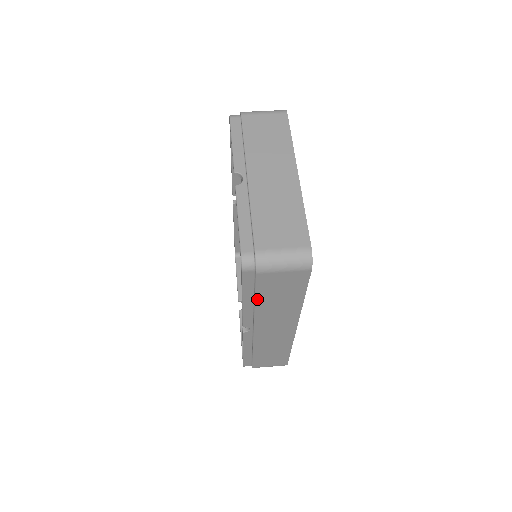
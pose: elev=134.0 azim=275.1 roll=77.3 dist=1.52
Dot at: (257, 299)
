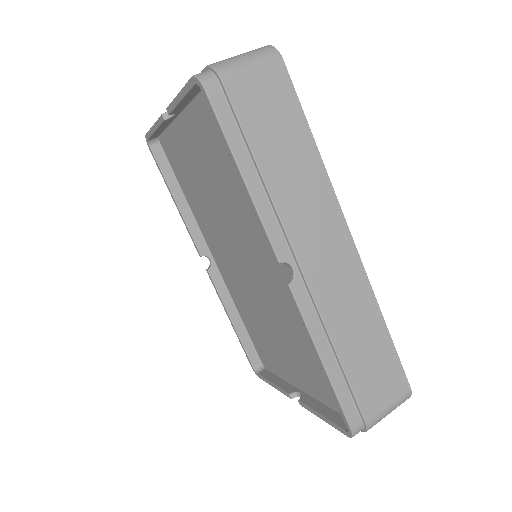
Dot at: (256, 155)
